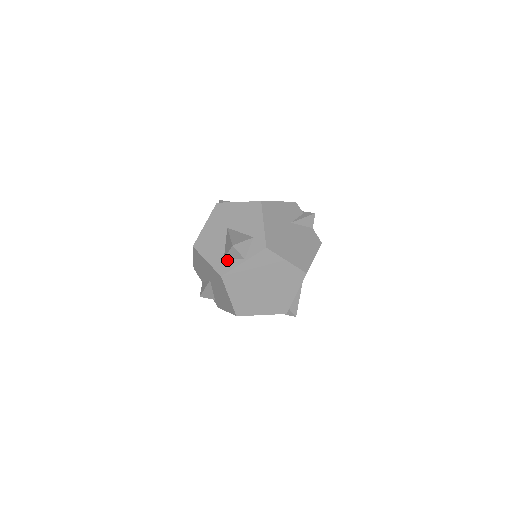
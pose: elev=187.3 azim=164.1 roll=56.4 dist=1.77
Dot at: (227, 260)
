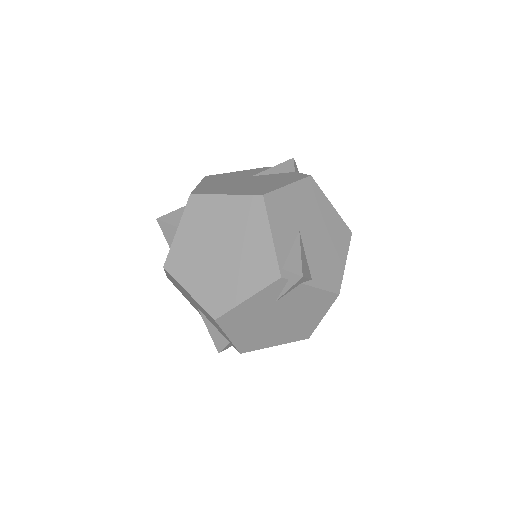
Dot at: occluded
